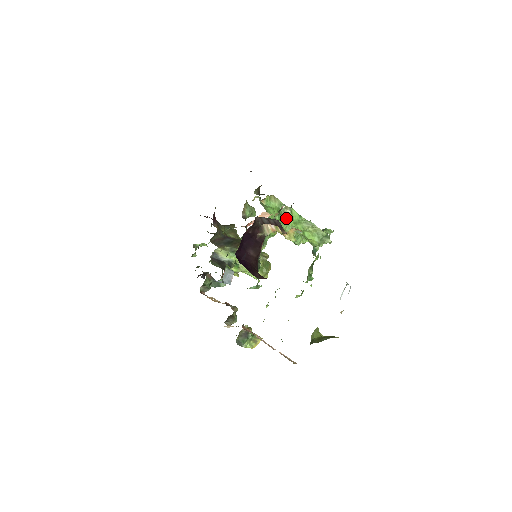
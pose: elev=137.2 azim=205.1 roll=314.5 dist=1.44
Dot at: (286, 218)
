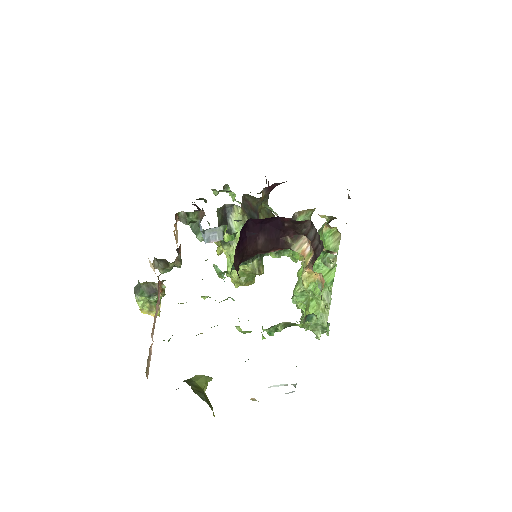
Dot at: (320, 267)
